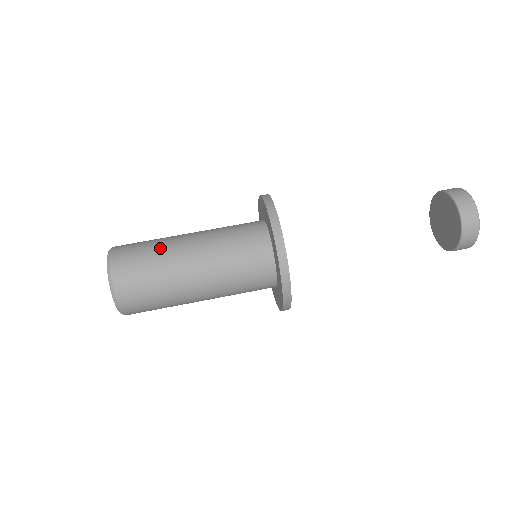
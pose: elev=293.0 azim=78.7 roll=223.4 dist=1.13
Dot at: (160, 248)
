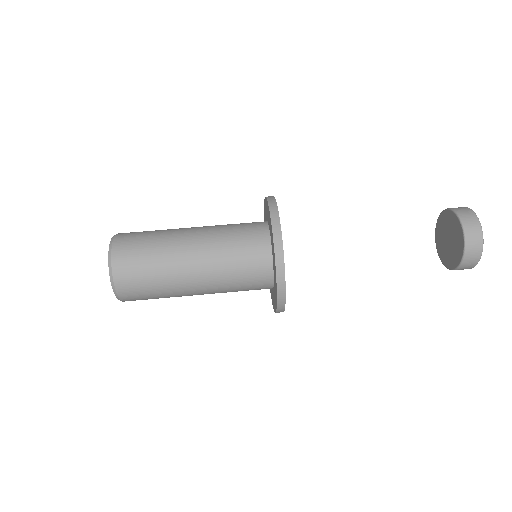
Dot at: (162, 257)
